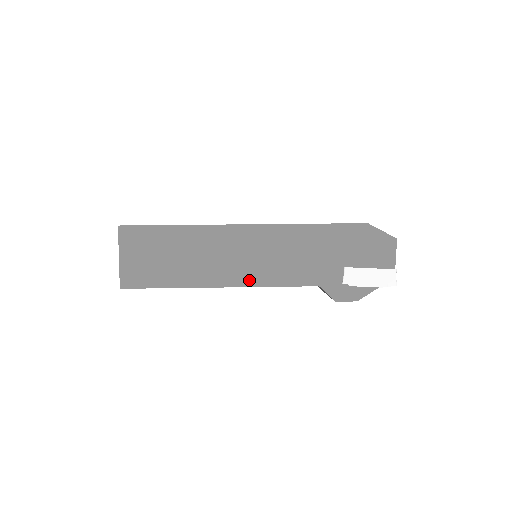
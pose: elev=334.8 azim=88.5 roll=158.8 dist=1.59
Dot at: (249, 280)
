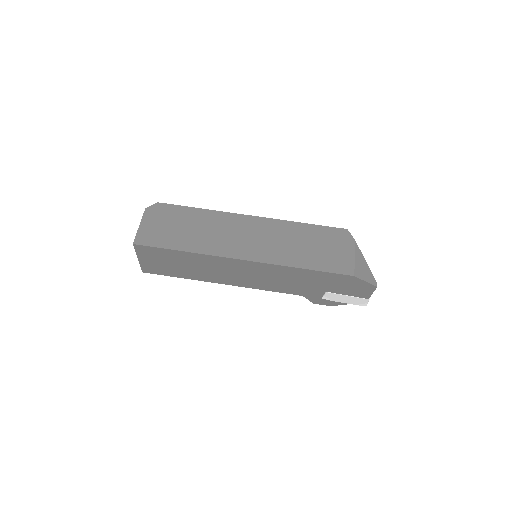
Dot at: (245, 285)
